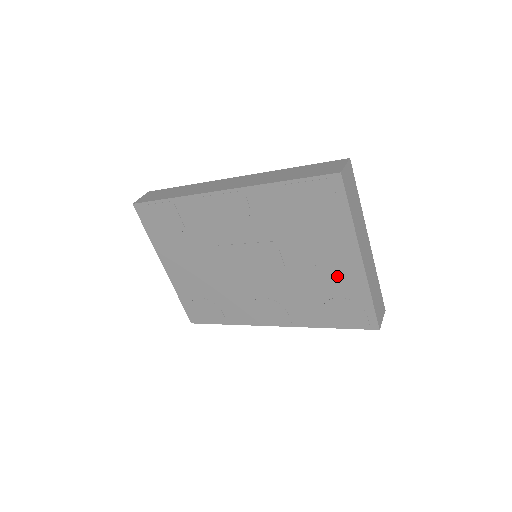
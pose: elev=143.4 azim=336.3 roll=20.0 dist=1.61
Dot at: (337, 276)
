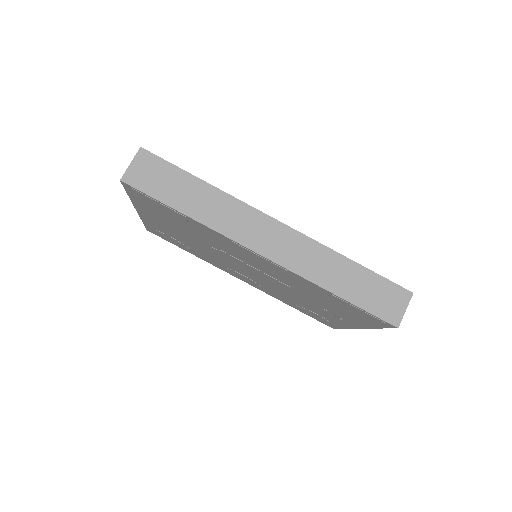
Dot at: (328, 315)
